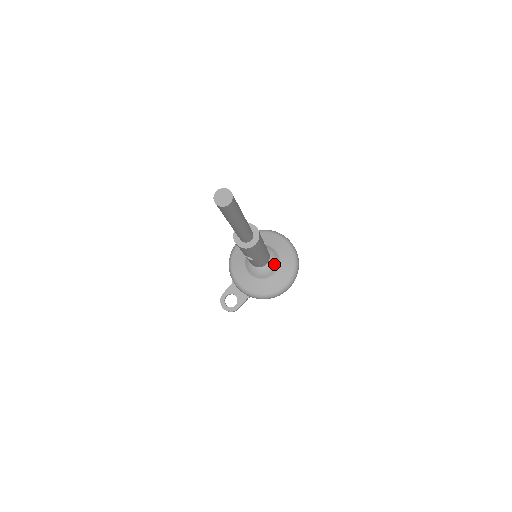
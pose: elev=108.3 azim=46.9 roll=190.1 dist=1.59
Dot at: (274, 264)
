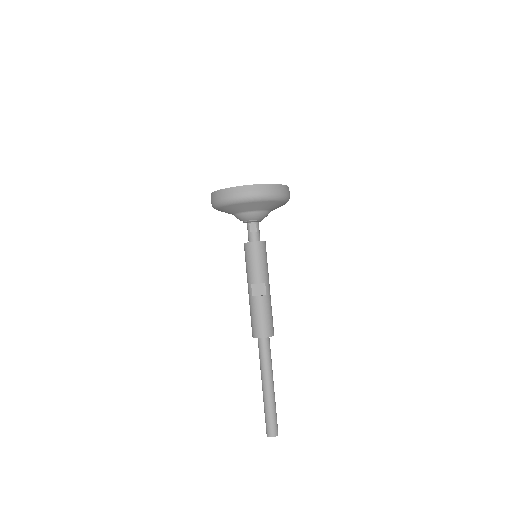
Dot at: (264, 216)
